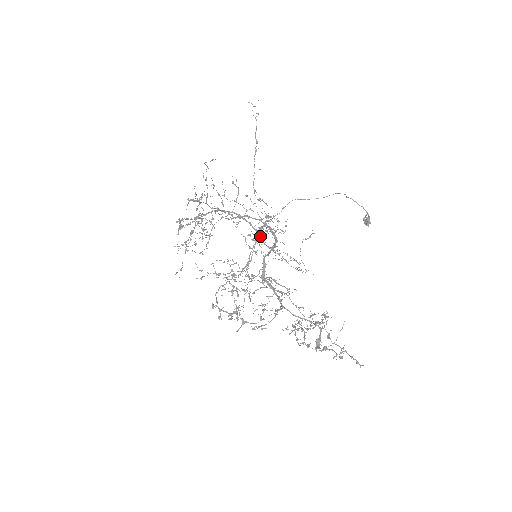
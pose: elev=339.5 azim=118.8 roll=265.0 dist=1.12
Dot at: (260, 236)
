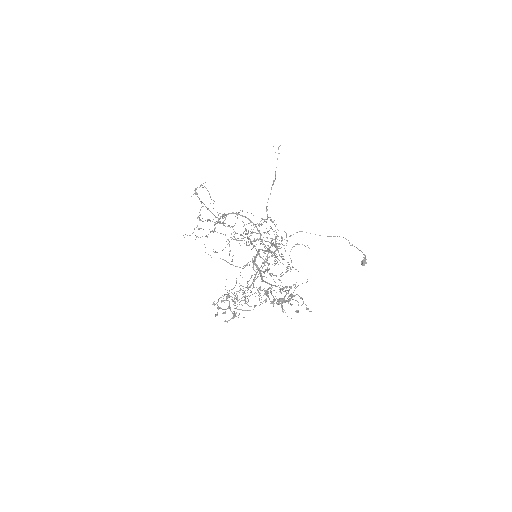
Dot at: occluded
